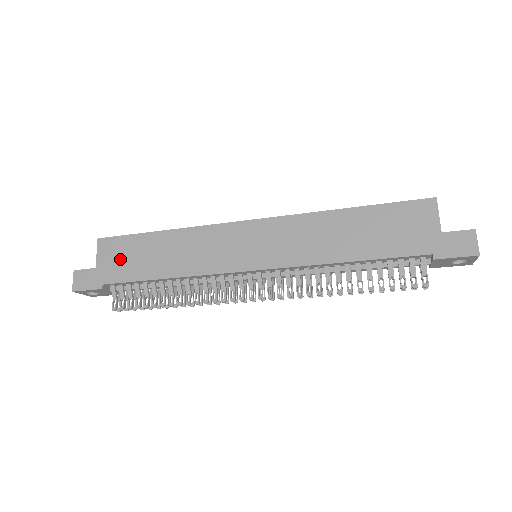
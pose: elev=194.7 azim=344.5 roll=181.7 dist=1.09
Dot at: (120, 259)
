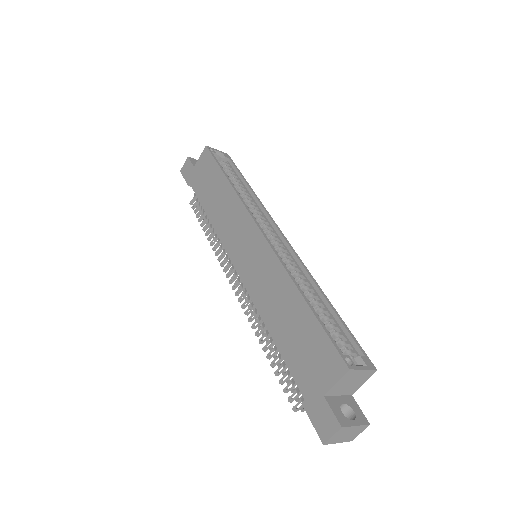
Dot at: (203, 174)
